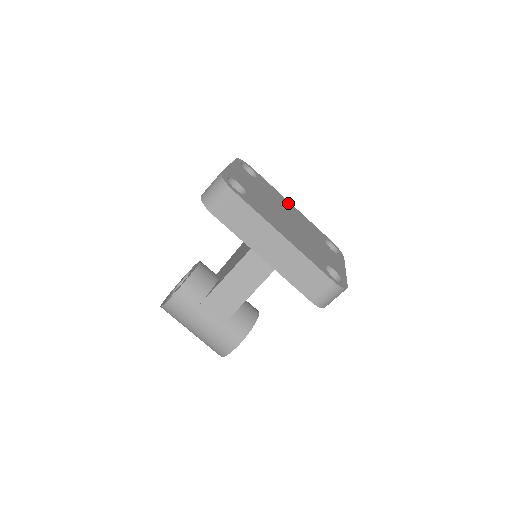
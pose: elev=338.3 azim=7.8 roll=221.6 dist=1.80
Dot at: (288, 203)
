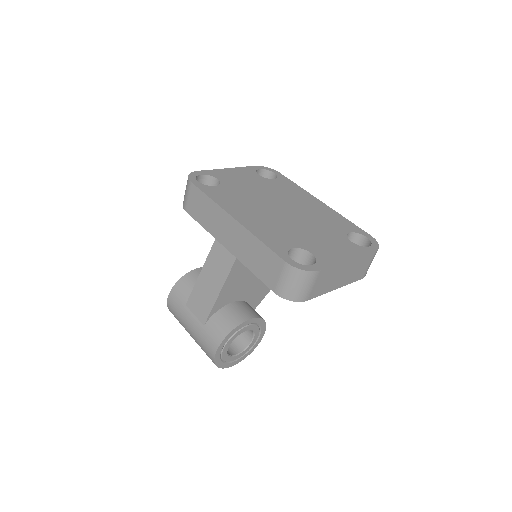
Dot at: (312, 199)
